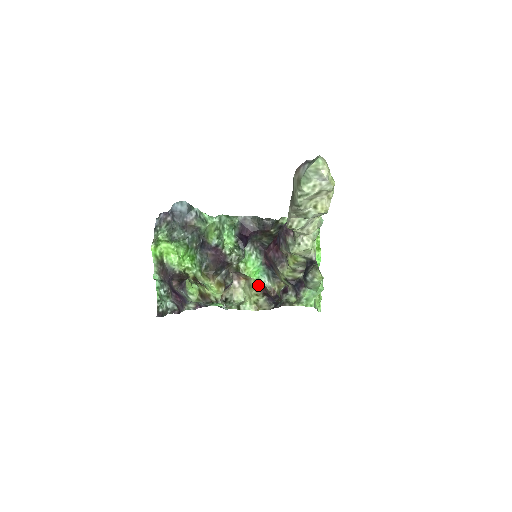
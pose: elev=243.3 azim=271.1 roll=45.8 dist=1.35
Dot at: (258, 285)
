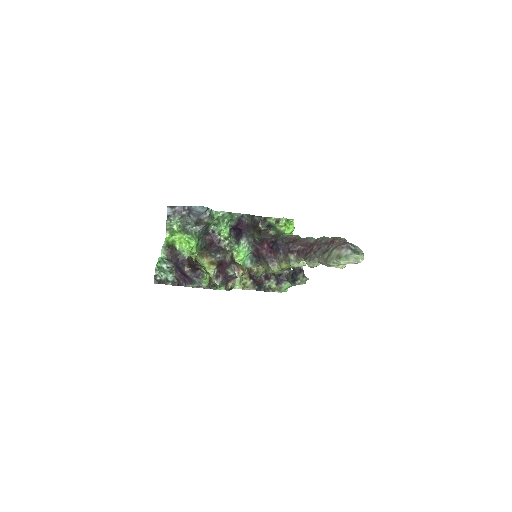
Dot at: (246, 270)
